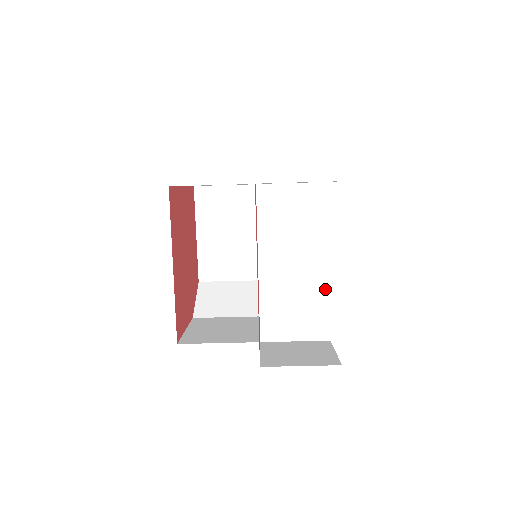
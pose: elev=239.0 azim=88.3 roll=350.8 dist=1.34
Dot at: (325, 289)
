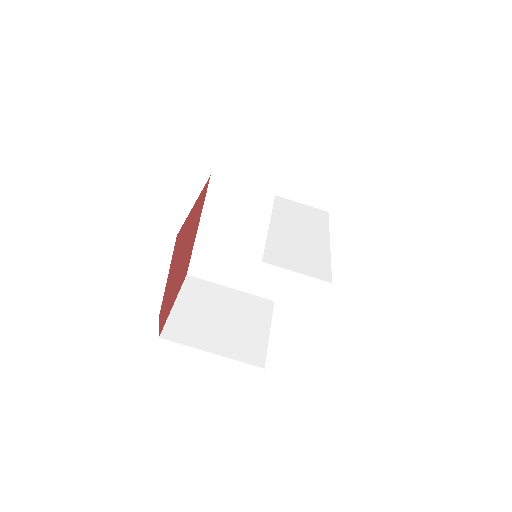
Dot at: (326, 253)
